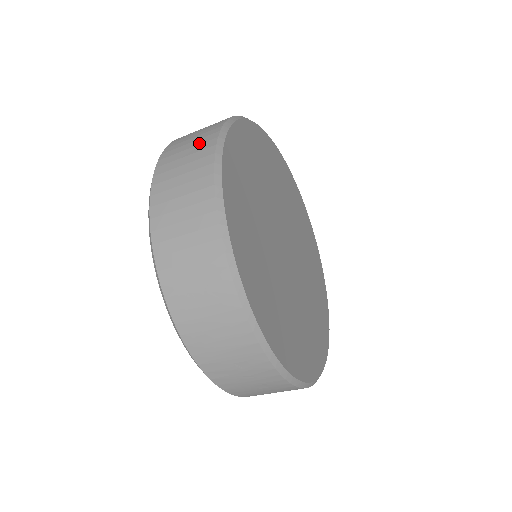
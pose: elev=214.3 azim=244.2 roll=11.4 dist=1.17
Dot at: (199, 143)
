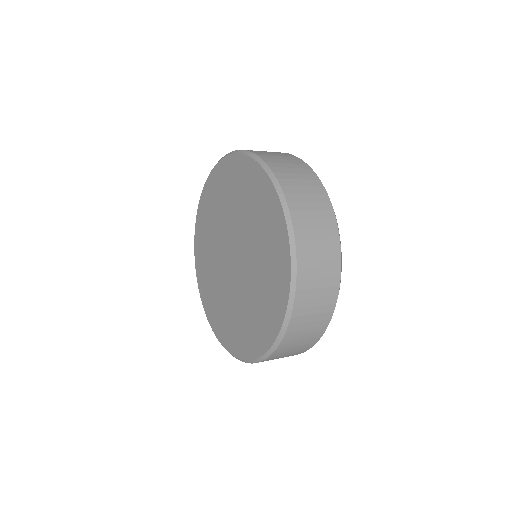
Dot at: (327, 237)
